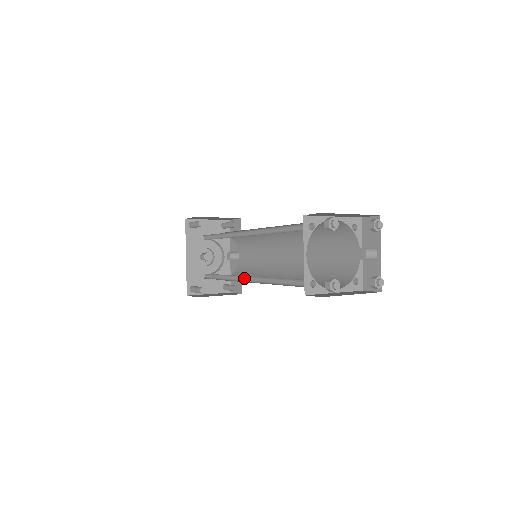
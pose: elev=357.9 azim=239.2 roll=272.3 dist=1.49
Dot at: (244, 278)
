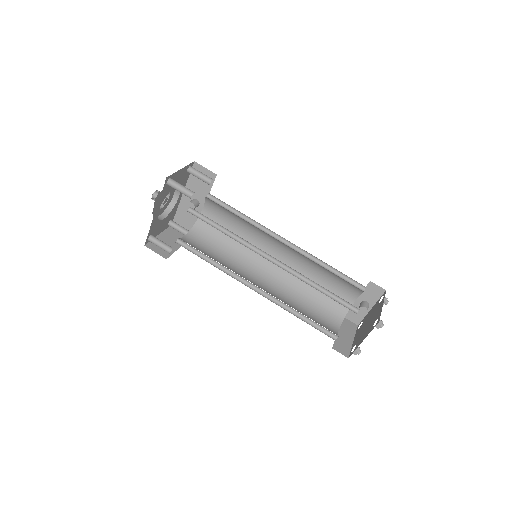
Dot at: (249, 283)
